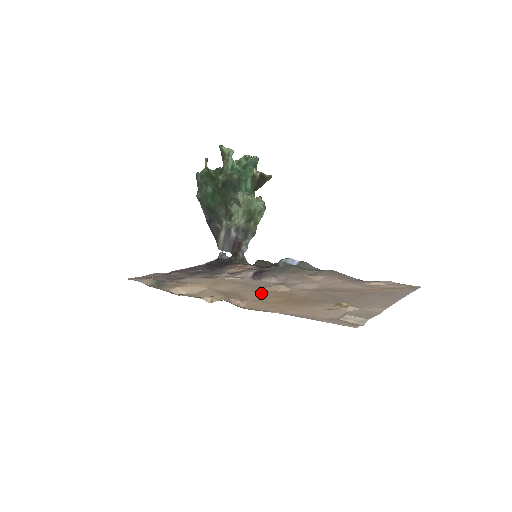
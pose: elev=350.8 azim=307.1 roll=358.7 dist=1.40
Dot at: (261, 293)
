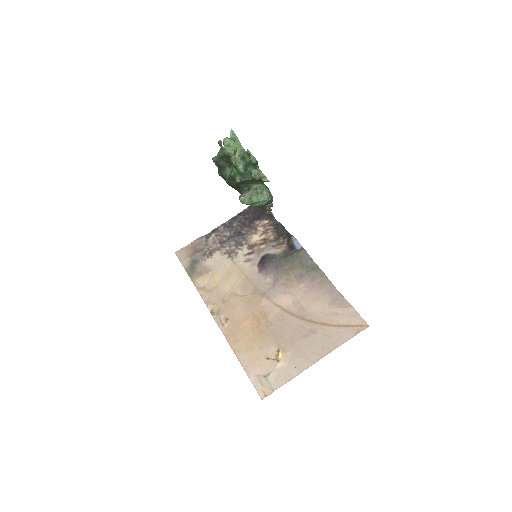
Dot at: (246, 306)
